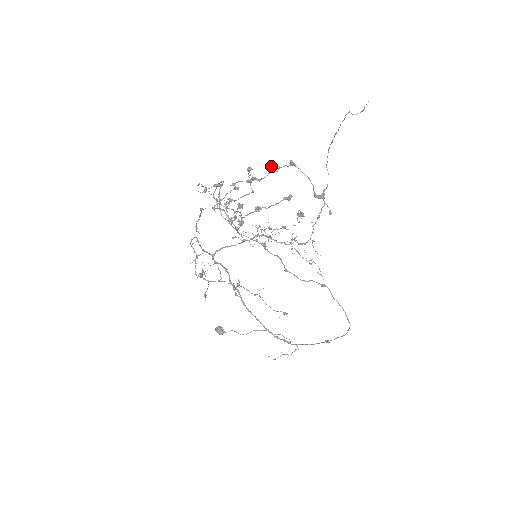
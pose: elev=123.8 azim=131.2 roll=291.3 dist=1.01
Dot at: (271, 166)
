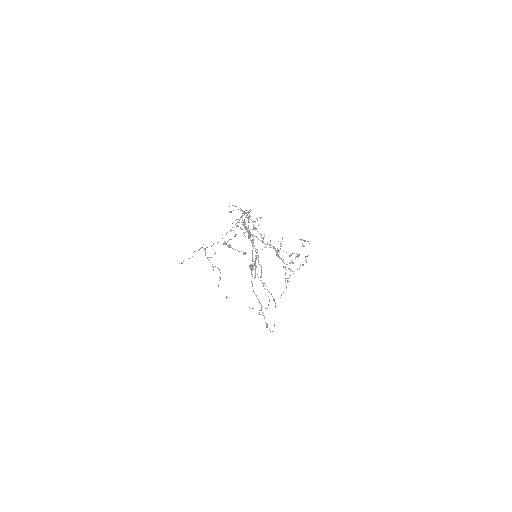
Dot at: (248, 232)
